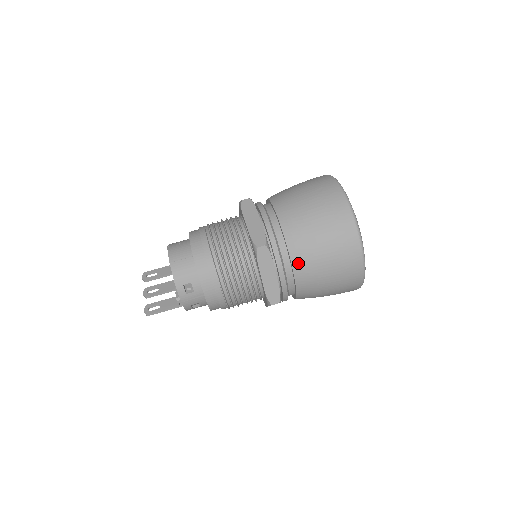
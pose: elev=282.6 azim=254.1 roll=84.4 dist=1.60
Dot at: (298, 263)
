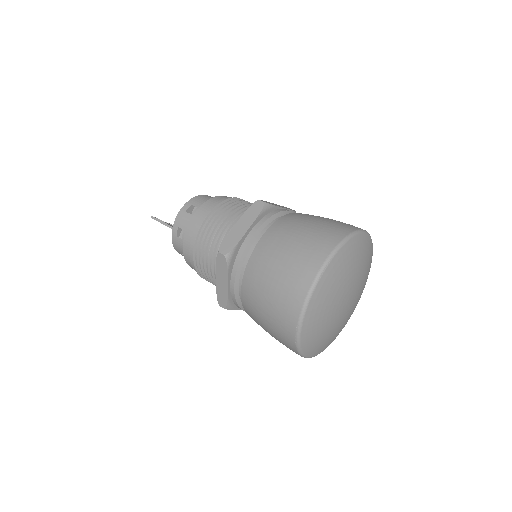
Dot at: (271, 233)
